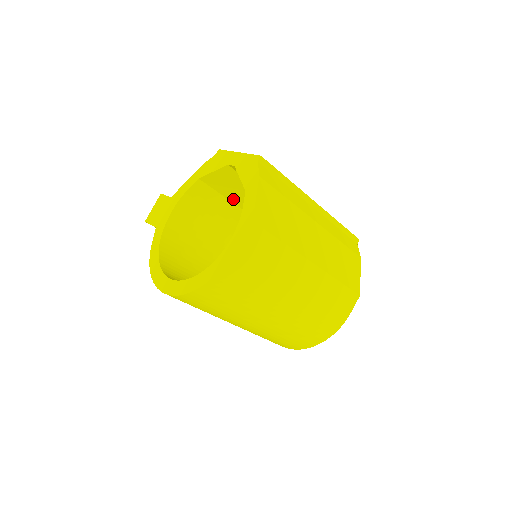
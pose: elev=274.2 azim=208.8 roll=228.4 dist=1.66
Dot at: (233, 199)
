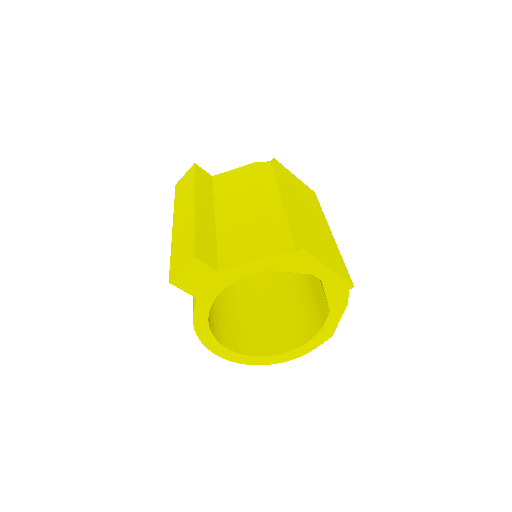
Dot at: occluded
